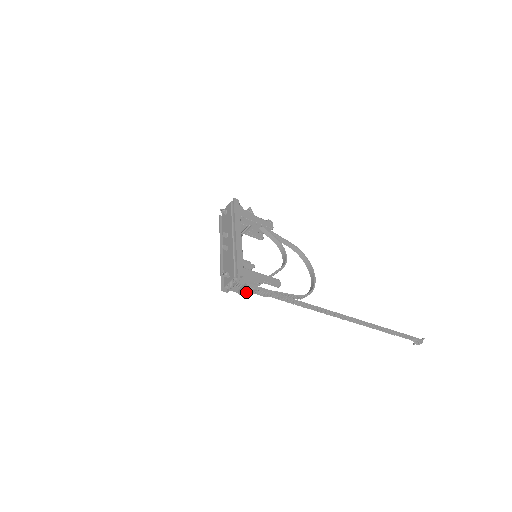
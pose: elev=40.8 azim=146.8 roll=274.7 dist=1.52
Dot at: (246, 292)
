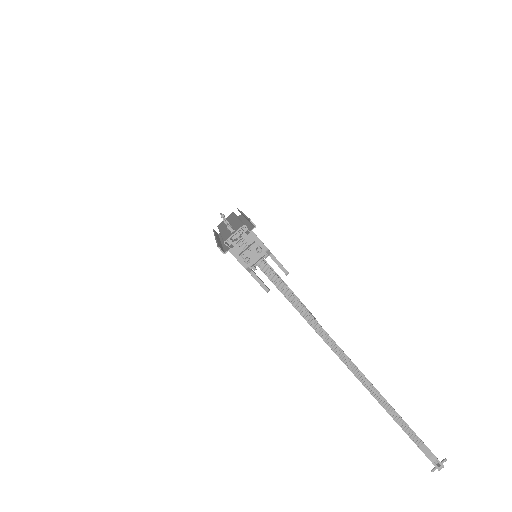
Dot at: (249, 258)
